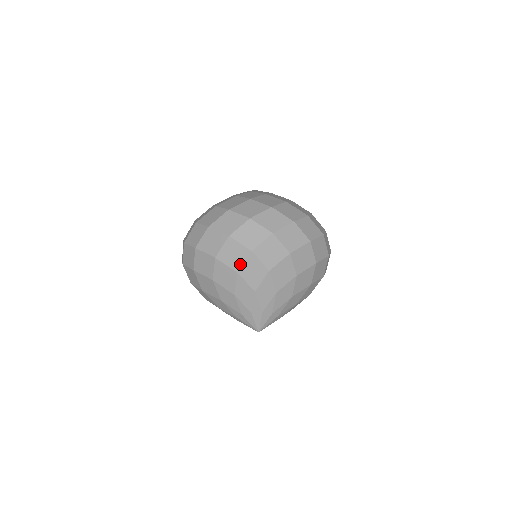
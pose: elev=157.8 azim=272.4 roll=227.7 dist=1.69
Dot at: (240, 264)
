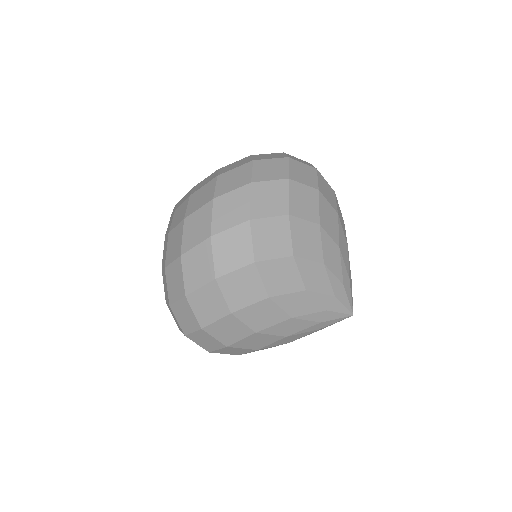
Dot at: (288, 243)
